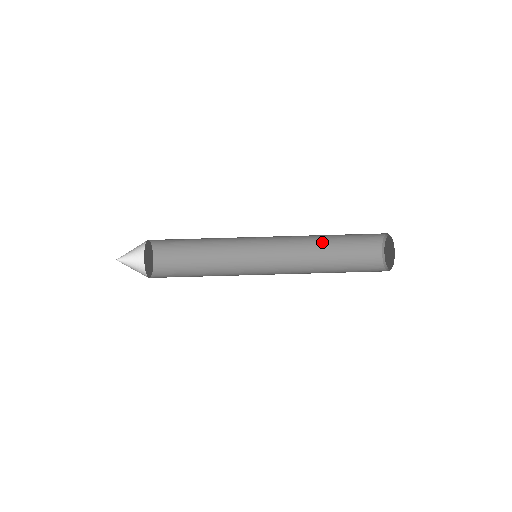
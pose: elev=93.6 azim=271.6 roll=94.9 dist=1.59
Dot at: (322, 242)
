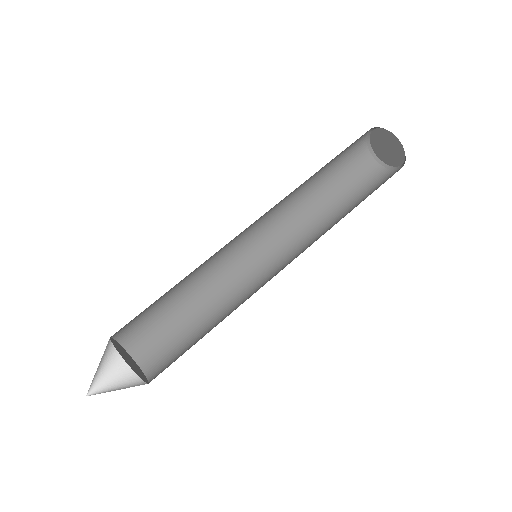
Dot at: (308, 182)
